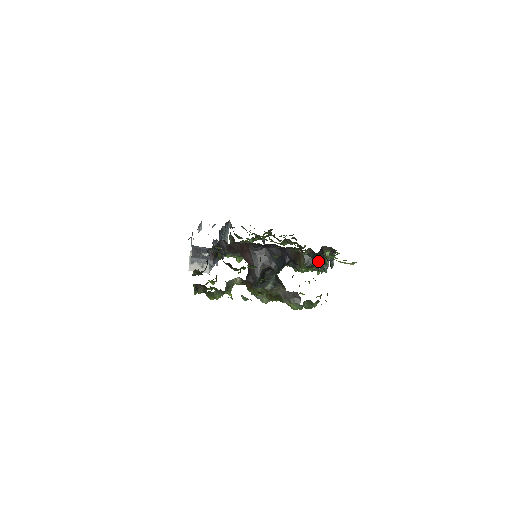
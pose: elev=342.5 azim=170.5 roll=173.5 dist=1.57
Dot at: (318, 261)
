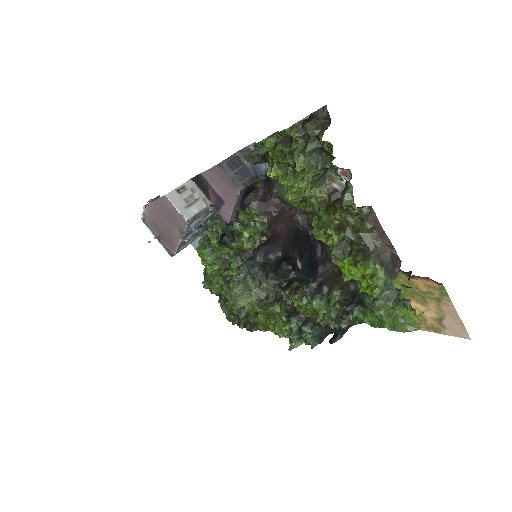
Dot at: (345, 309)
